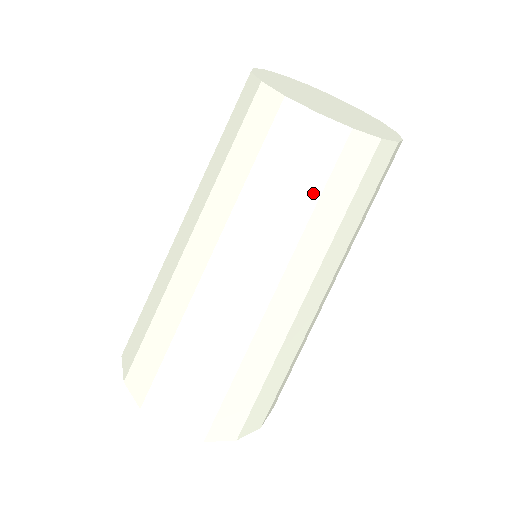
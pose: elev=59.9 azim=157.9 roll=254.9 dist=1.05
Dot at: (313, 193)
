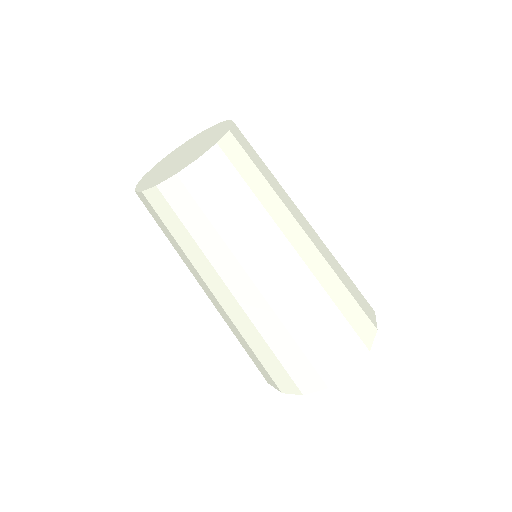
Dot at: (201, 218)
